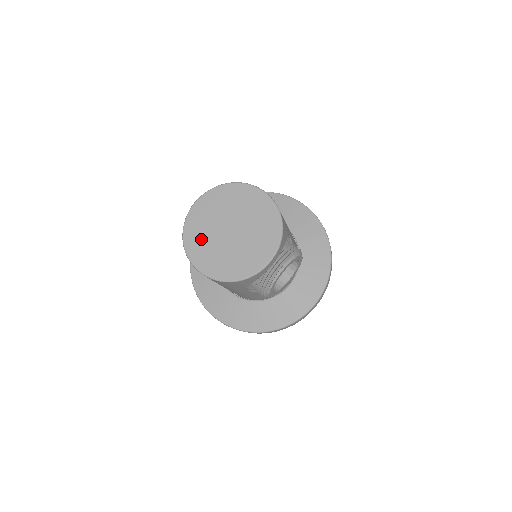
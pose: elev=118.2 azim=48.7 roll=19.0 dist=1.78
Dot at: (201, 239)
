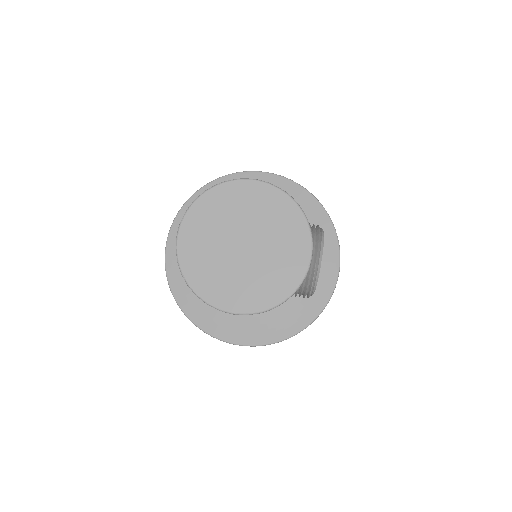
Dot at: (213, 275)
